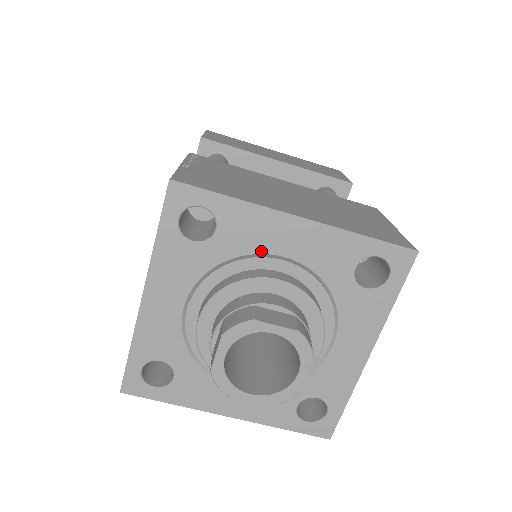
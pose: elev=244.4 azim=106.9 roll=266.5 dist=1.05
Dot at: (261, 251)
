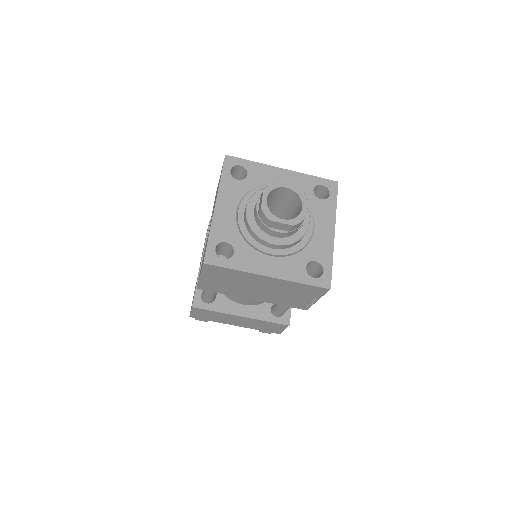
Dot at: (269, 183)
